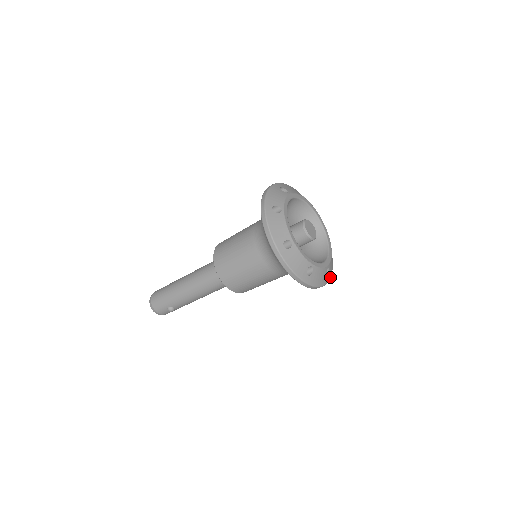
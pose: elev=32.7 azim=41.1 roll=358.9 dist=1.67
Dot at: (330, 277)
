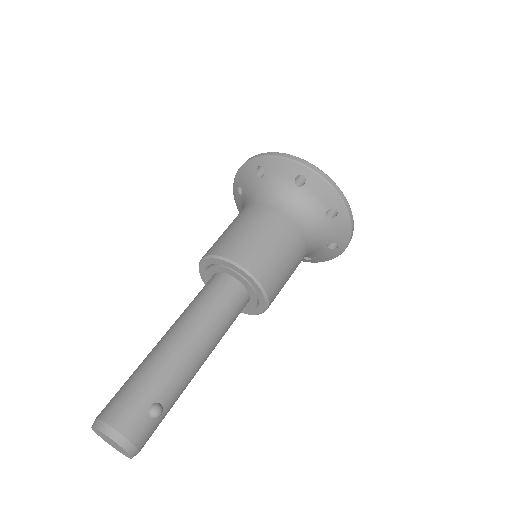
Dot at: occluded
